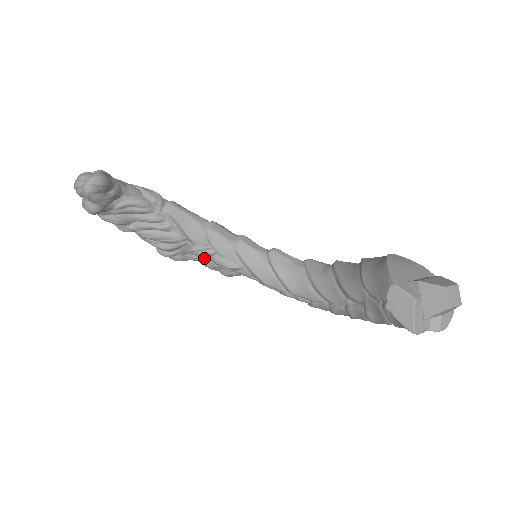
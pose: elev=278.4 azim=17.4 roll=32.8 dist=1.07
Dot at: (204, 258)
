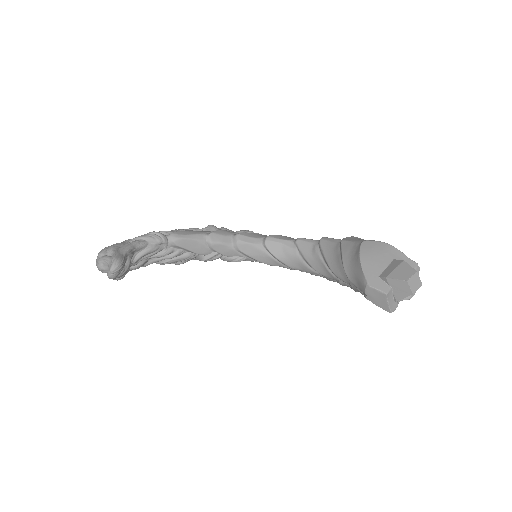
Dot at: occluded
